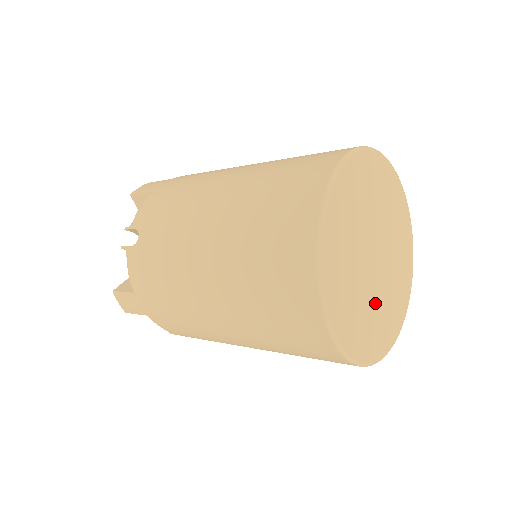
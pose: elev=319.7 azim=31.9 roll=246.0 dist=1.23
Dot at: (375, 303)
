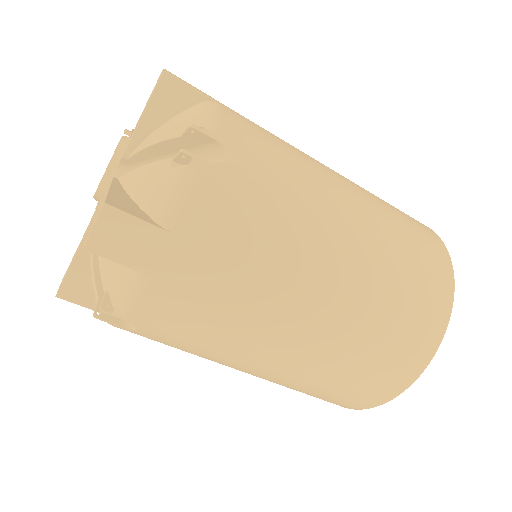
Dot at: occluded
